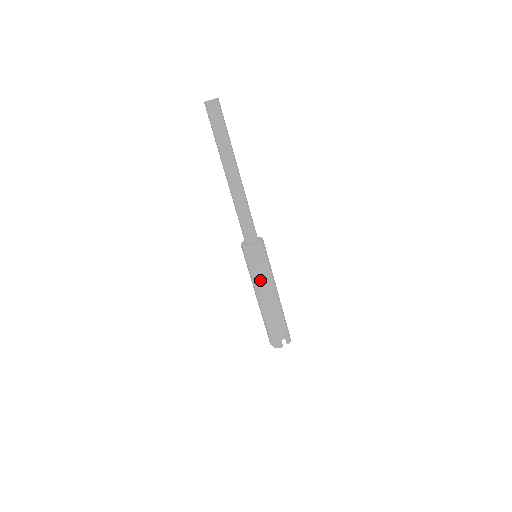
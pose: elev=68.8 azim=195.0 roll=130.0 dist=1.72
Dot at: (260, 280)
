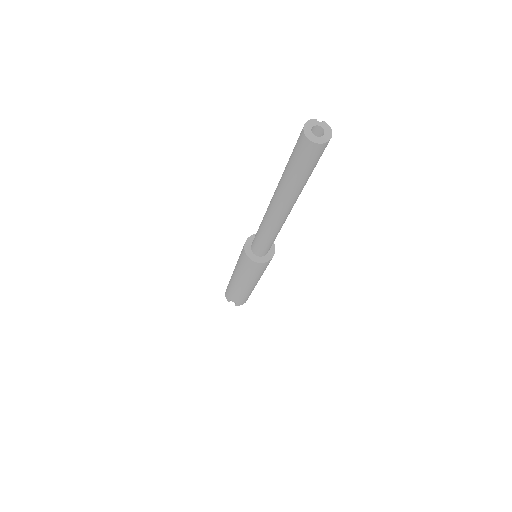
Dot at: (258, 278)
